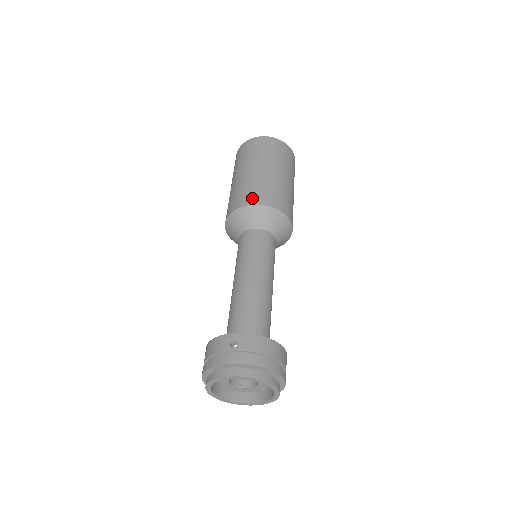
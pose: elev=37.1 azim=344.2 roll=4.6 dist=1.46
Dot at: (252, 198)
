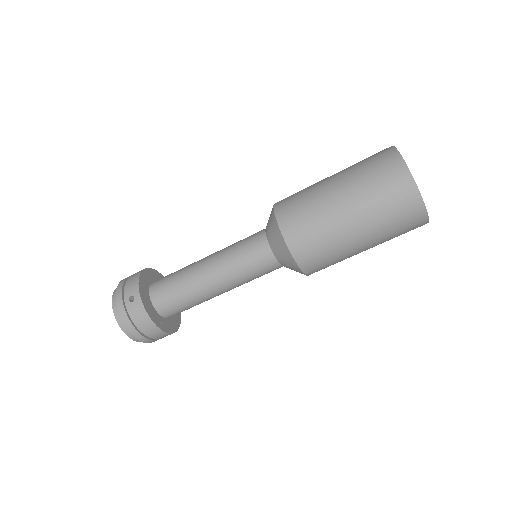
Dot at: (290, 224)
